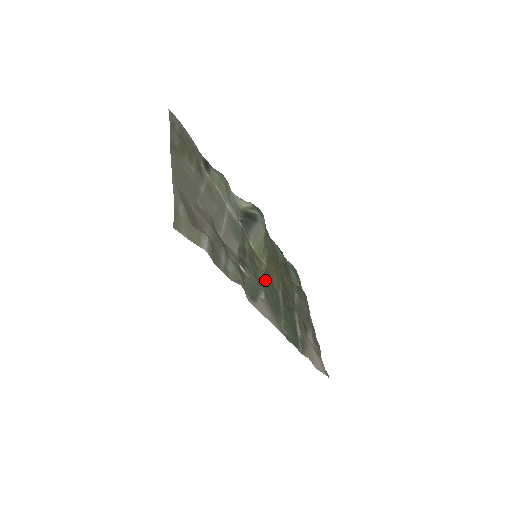
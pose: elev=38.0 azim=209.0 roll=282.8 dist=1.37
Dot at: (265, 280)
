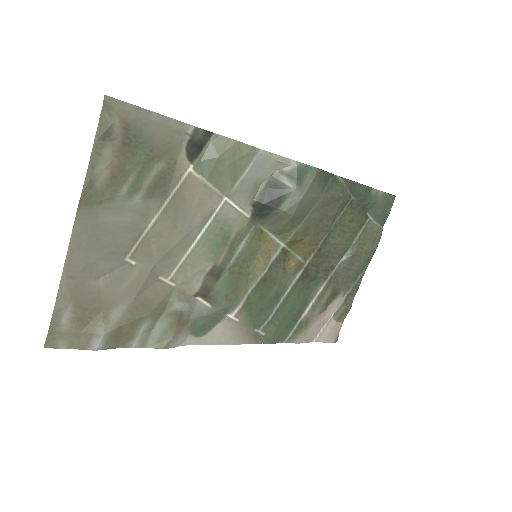
Dot at: (261, 280)
